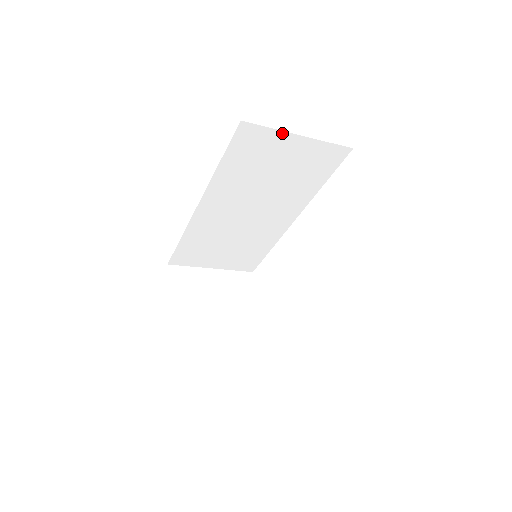
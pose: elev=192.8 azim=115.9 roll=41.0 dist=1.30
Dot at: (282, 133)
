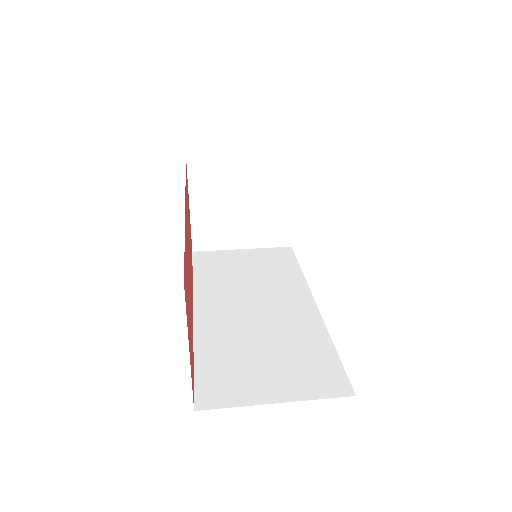
Dot at: occluded
